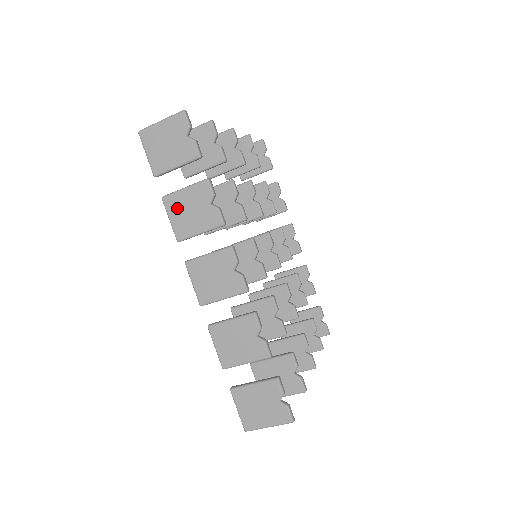
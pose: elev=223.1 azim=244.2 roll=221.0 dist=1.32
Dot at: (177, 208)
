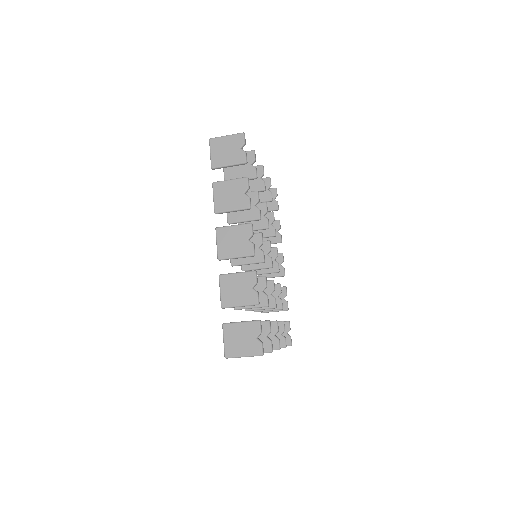
Dot at: (221, 191)
